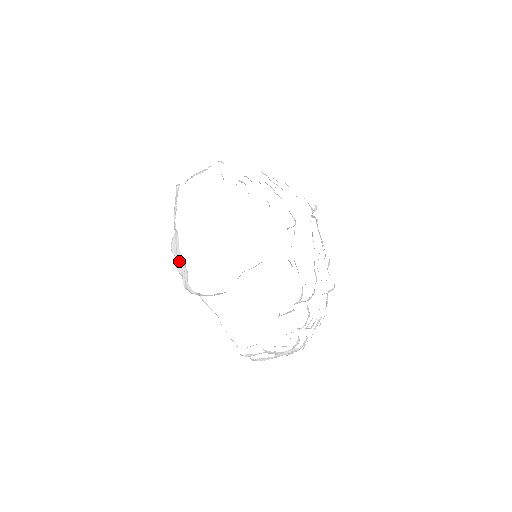
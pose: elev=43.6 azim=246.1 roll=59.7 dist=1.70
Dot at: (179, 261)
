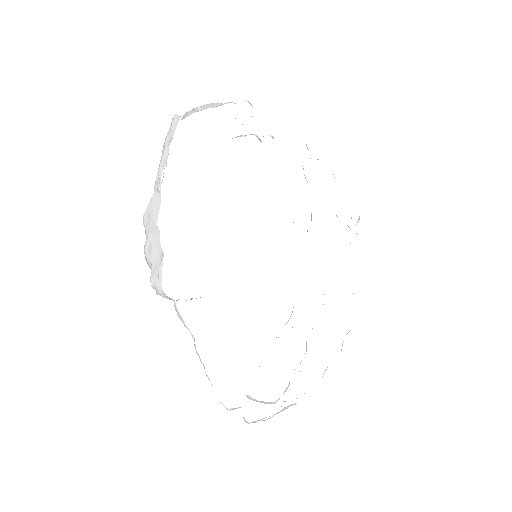
Dot at: (152, 242)
